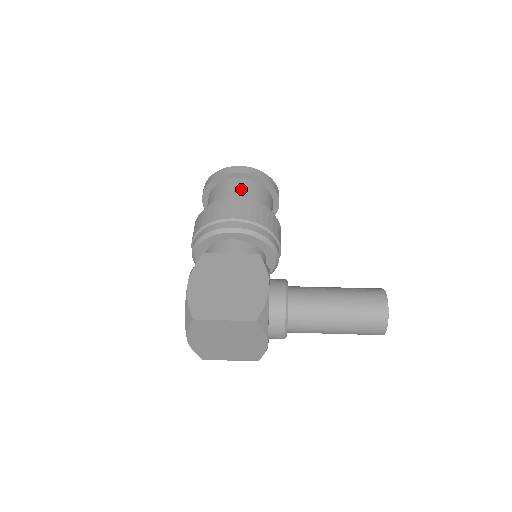
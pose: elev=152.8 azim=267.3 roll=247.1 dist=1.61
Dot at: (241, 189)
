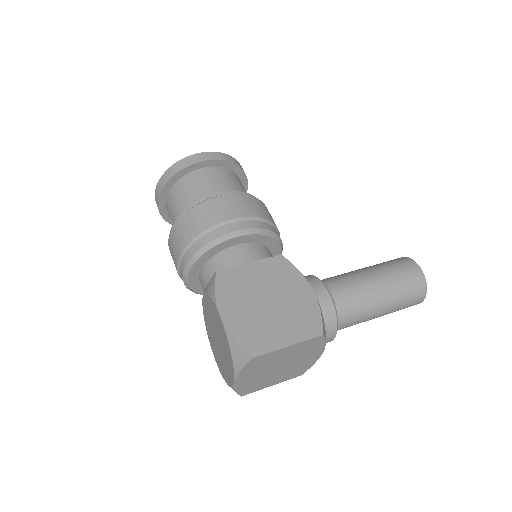
Dot at: (216, 180)
